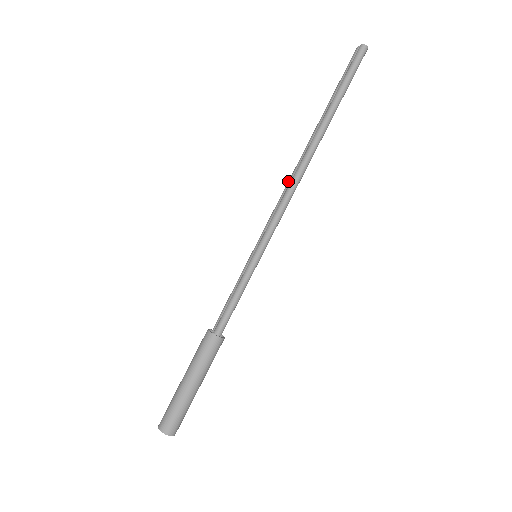
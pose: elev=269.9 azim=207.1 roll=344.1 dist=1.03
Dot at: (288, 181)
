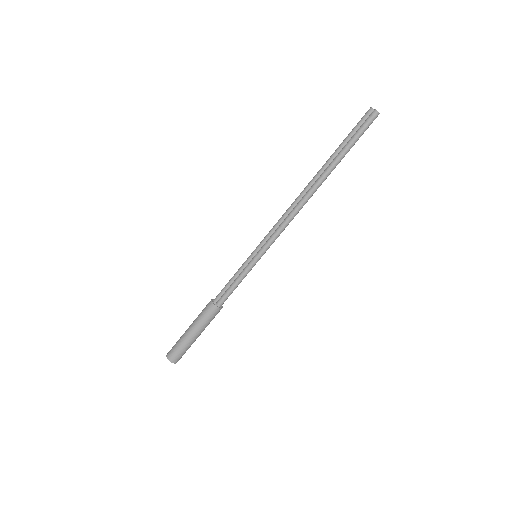
Dot at: (291, 205)
